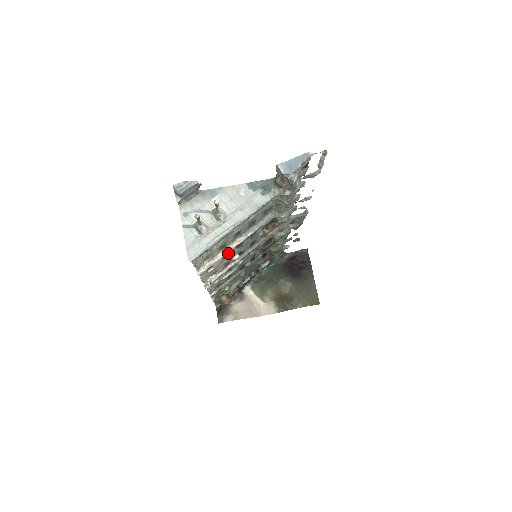
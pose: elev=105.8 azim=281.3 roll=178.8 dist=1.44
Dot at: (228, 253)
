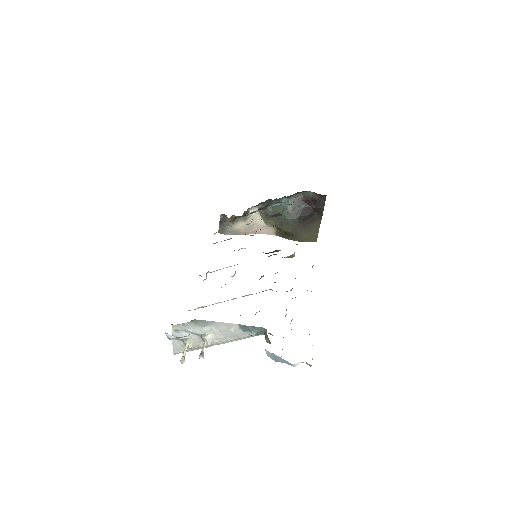
Dot at: occluded
